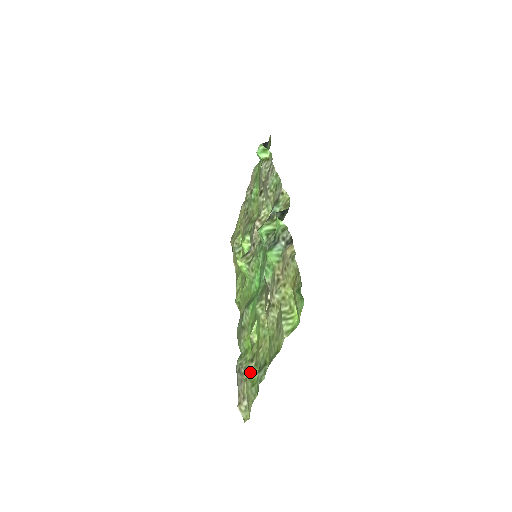
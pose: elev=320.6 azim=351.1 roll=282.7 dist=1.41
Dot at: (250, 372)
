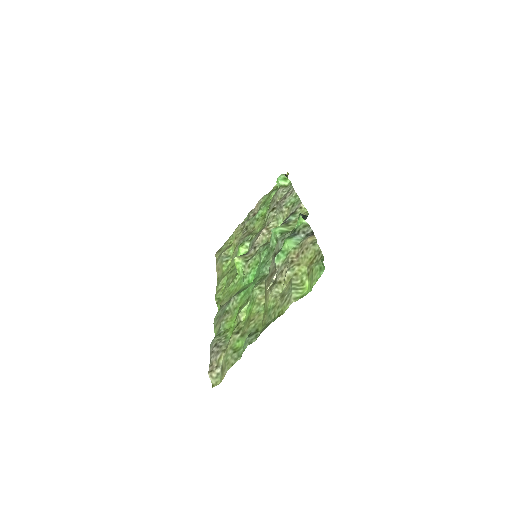
Dot at: (233, 342)
